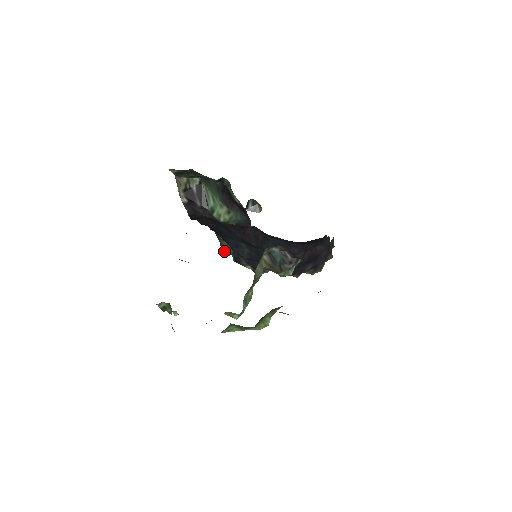
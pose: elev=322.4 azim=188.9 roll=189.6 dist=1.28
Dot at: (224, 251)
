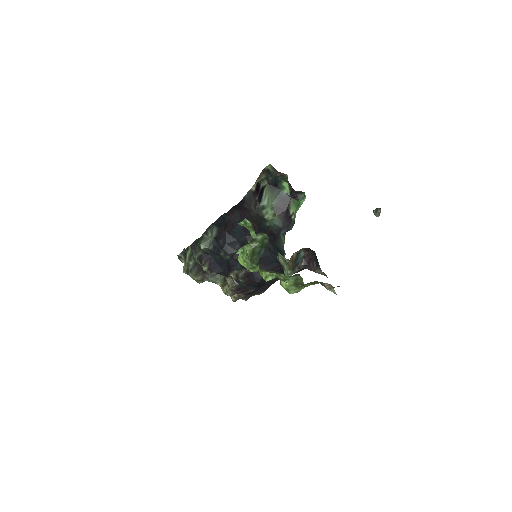
Dot at: (204, 244)
